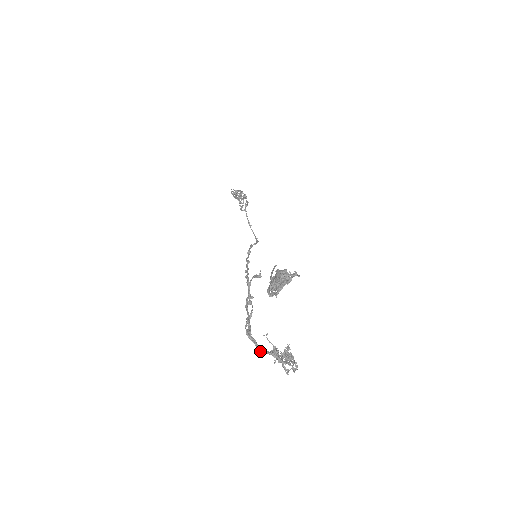
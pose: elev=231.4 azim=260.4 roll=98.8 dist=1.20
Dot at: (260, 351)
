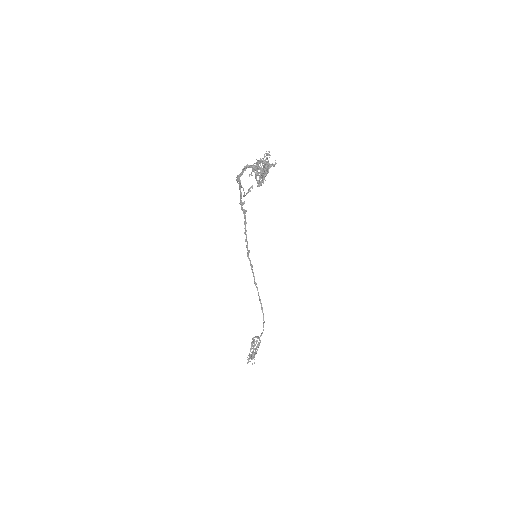
Dot at: (245, 167)
